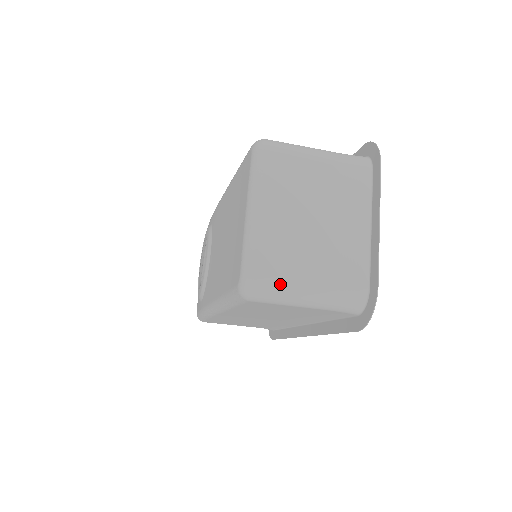
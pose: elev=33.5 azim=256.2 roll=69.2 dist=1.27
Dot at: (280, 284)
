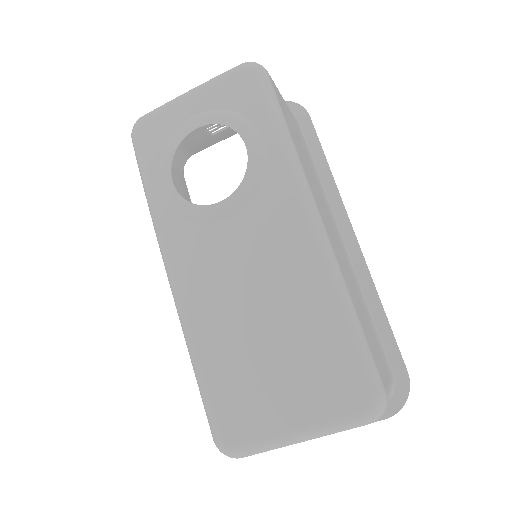
Dot at: occluded
